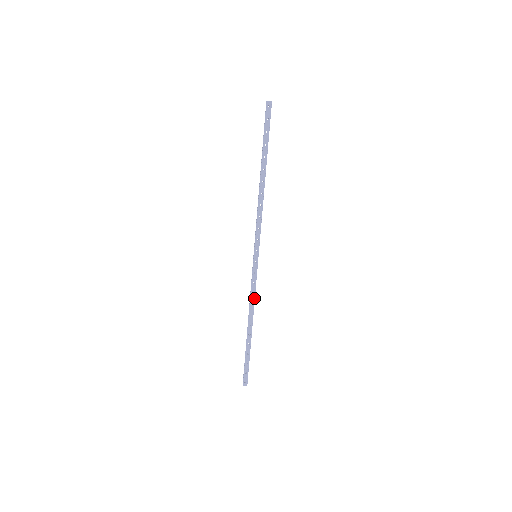
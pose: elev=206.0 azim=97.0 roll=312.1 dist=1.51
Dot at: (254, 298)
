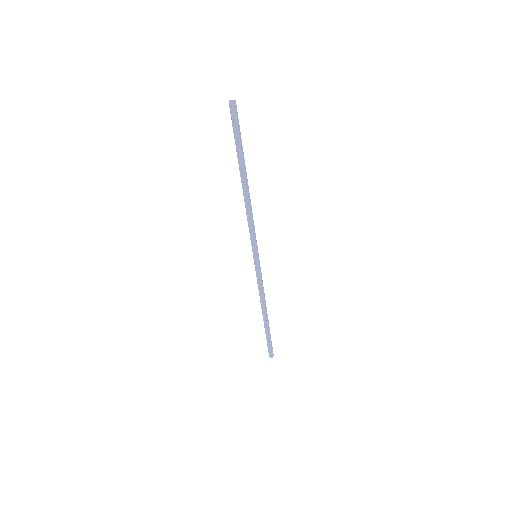
Dot at: (263, 292)
